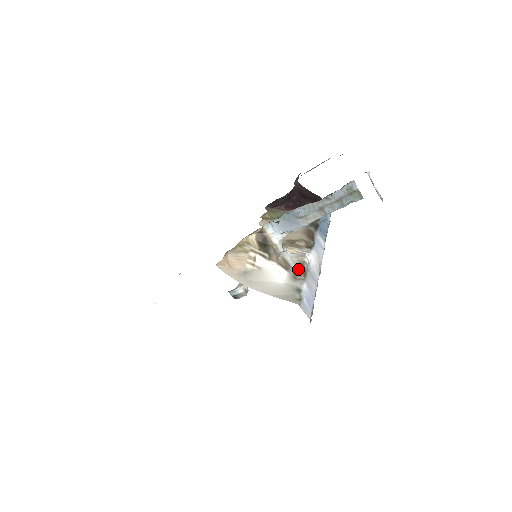
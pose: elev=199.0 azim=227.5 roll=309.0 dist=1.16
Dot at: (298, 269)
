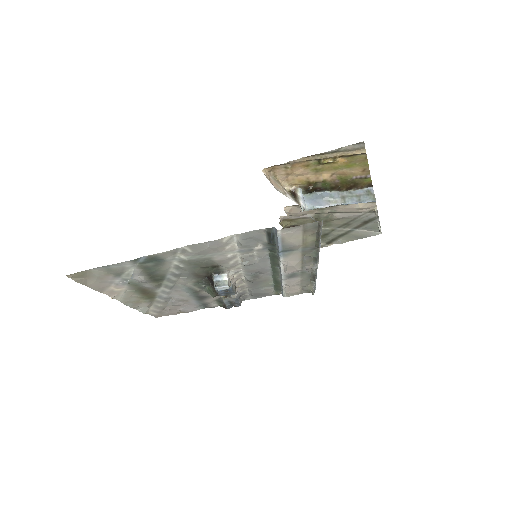
Dot at: (313, 219)
